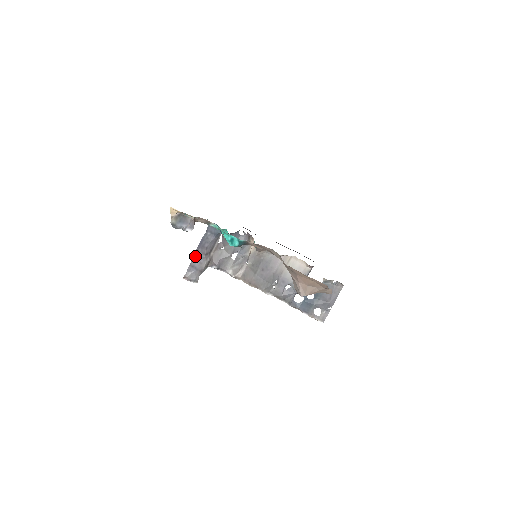
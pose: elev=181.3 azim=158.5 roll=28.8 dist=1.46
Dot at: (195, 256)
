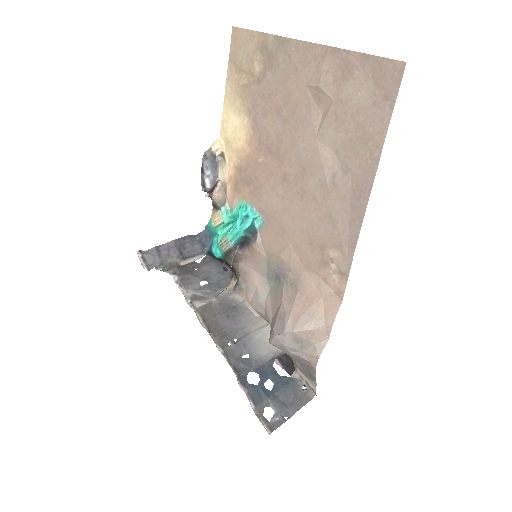
Dot at: (168, 244)
